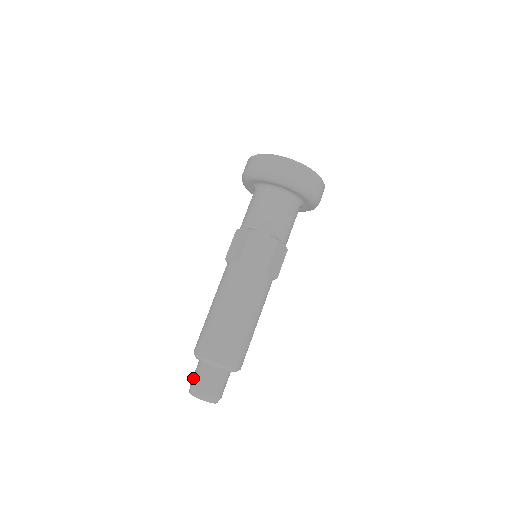
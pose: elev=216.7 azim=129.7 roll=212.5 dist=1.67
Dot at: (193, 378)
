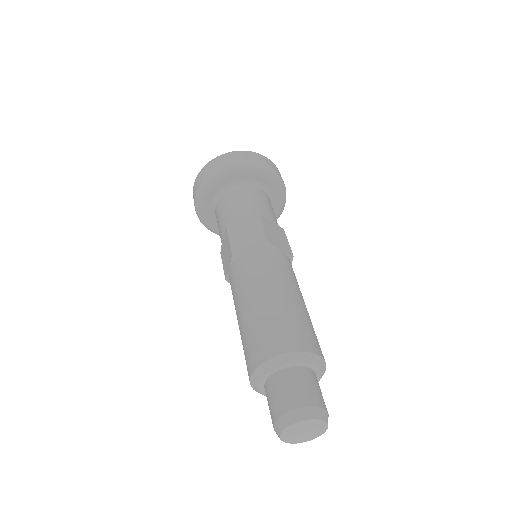
Dot at: (286, 397)
